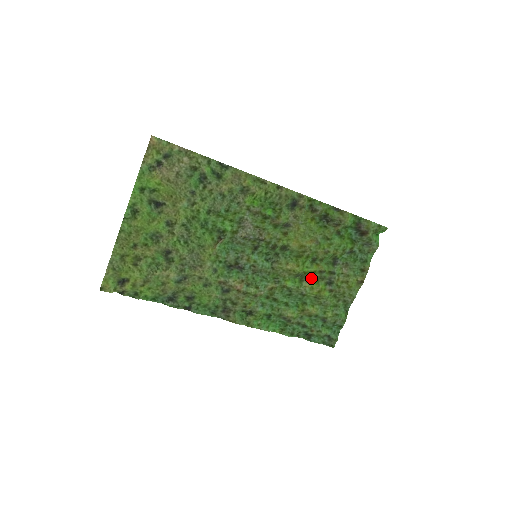
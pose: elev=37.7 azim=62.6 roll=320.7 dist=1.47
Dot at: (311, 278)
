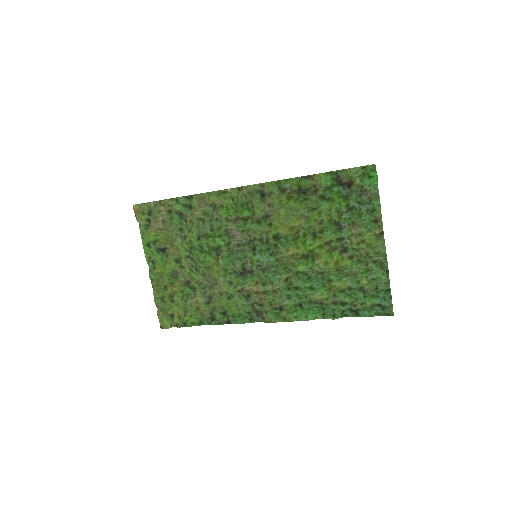
Dot at: (321, 254)
